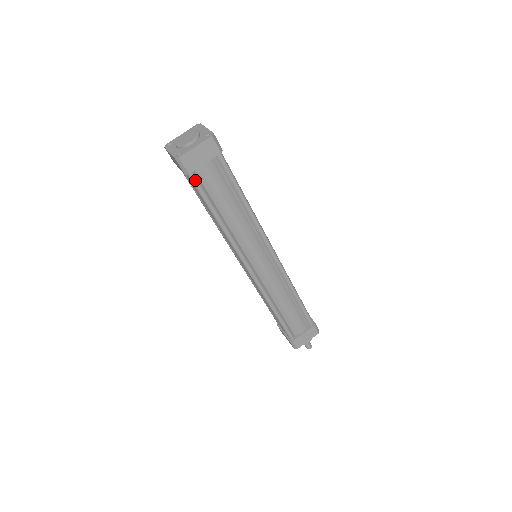
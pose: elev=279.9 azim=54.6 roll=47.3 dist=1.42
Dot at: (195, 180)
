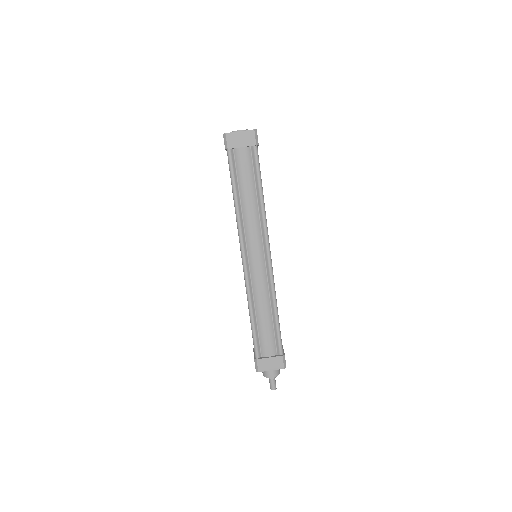
Dot at: (230, 156)
